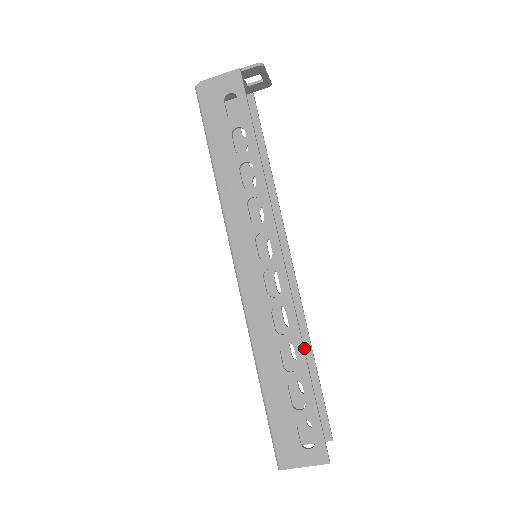
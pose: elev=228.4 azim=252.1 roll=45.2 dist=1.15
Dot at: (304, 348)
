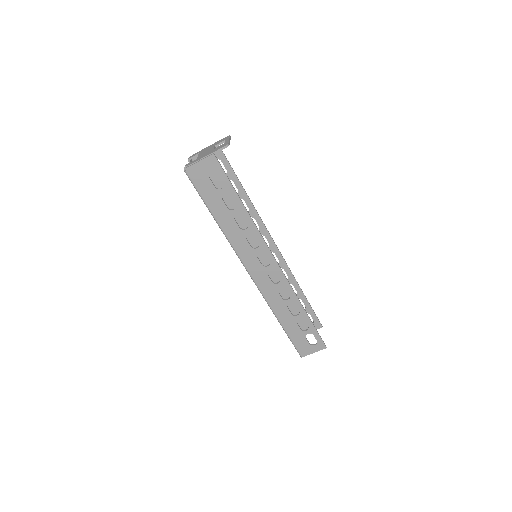
Dot at: (296, 289)
